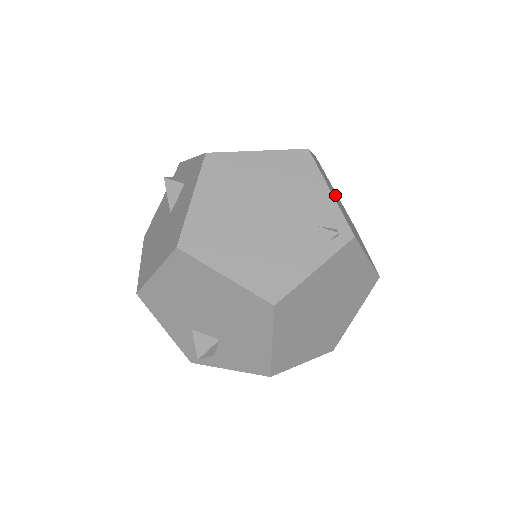
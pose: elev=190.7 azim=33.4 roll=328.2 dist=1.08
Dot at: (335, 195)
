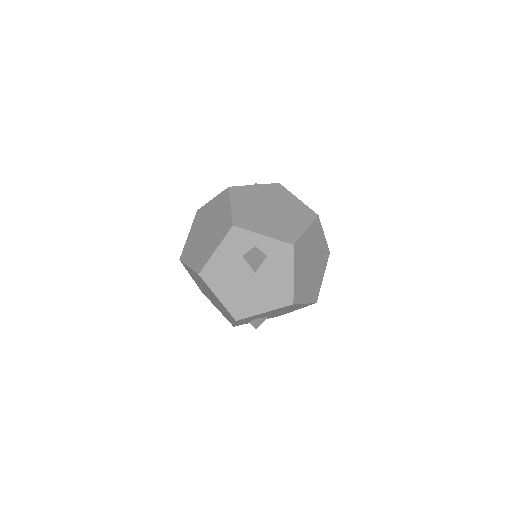
Dot at: occluded
